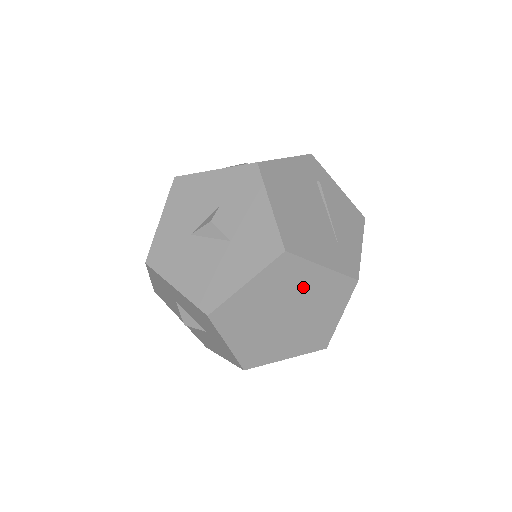
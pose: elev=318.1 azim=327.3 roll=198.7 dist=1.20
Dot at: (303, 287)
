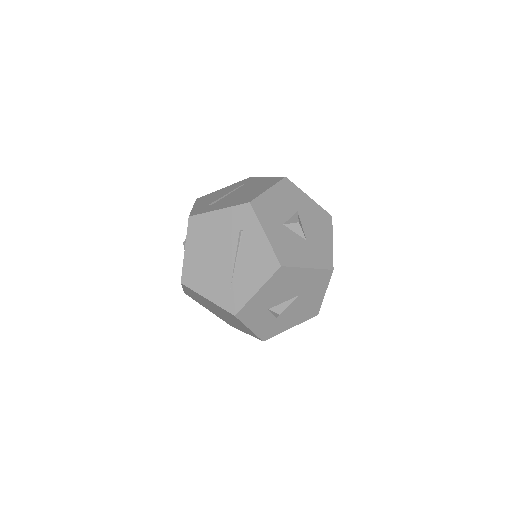
Dot at: (210, 303)
